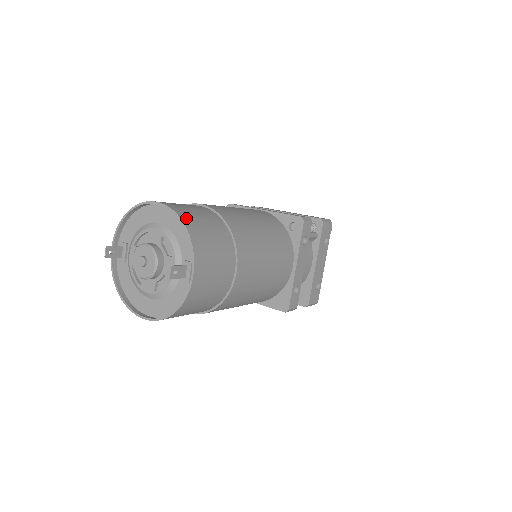
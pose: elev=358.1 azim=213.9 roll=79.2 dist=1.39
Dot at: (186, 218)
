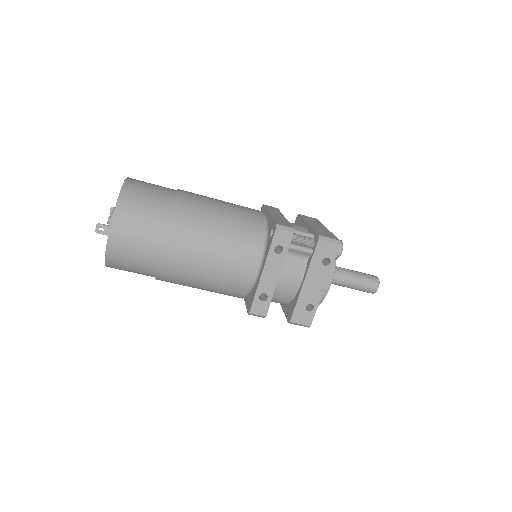
Dot at: (127, 192)
